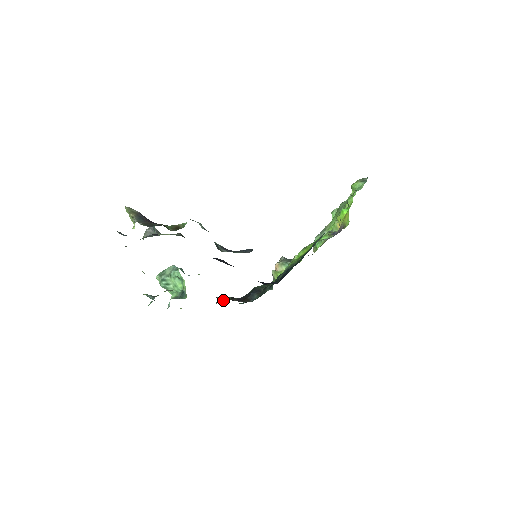
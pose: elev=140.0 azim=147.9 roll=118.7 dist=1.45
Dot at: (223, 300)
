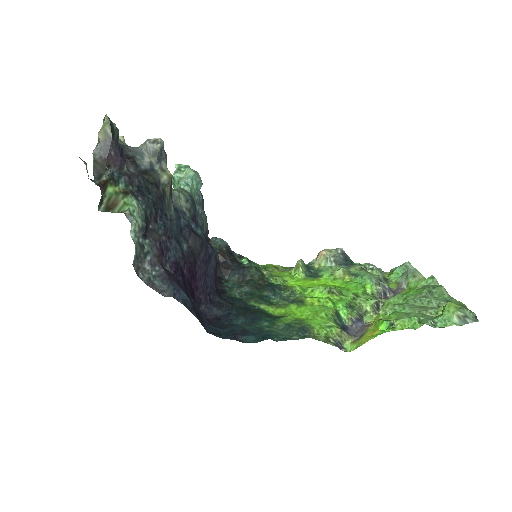
Dot at: (217, 243)
